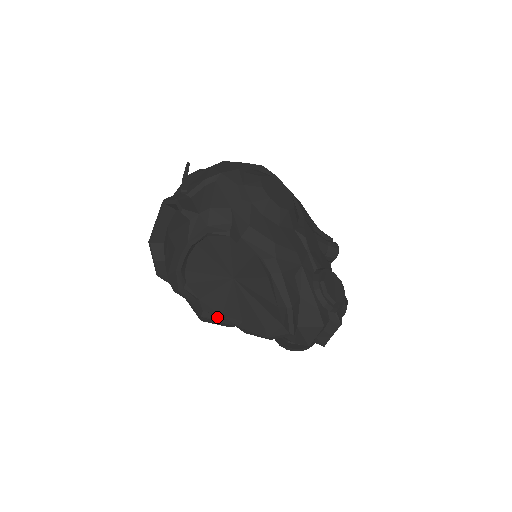
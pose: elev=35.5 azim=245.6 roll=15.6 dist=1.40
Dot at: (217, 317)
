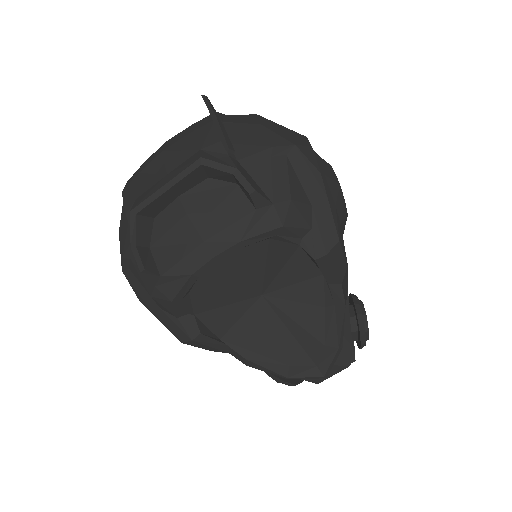
Dot at: (215, 342)
